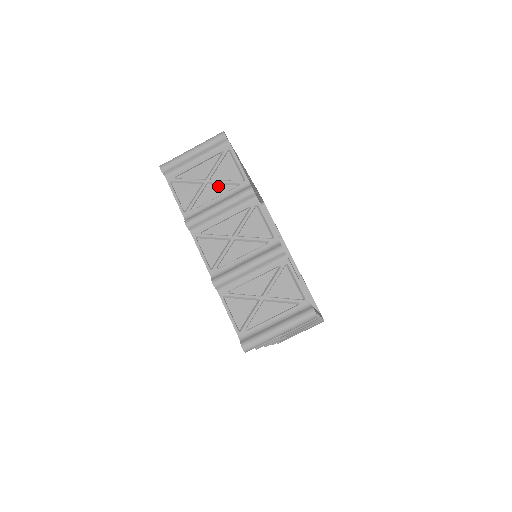
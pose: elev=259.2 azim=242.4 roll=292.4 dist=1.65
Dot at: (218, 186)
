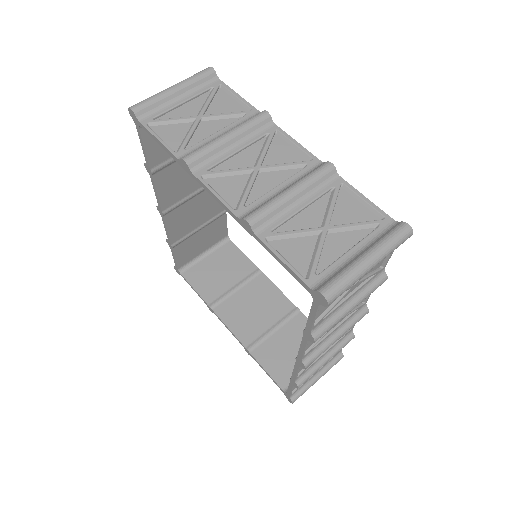
Dot at: (216, 121)
